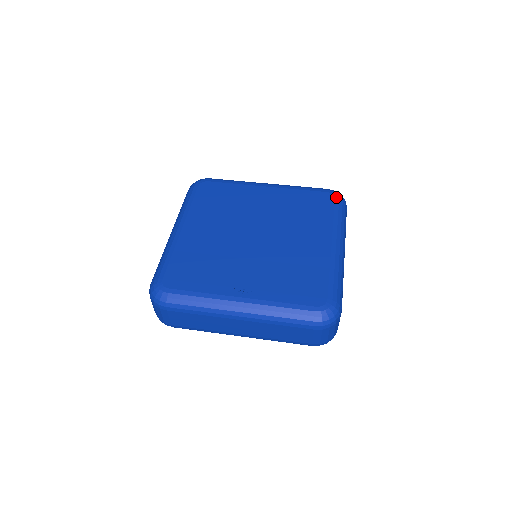
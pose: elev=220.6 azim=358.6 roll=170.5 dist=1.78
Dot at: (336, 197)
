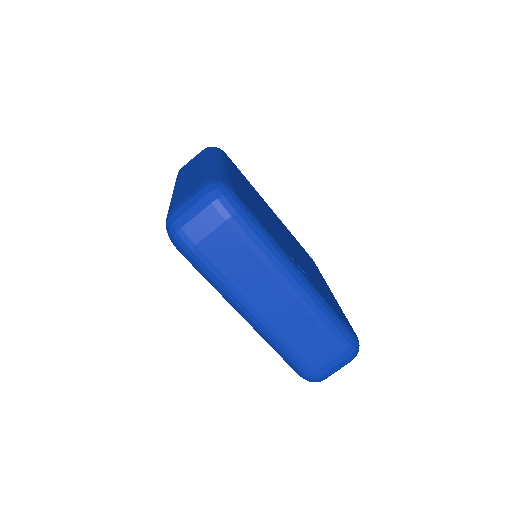
Dot at: occluded
